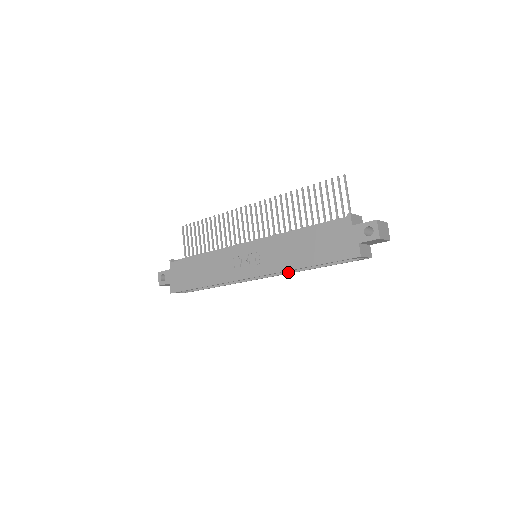
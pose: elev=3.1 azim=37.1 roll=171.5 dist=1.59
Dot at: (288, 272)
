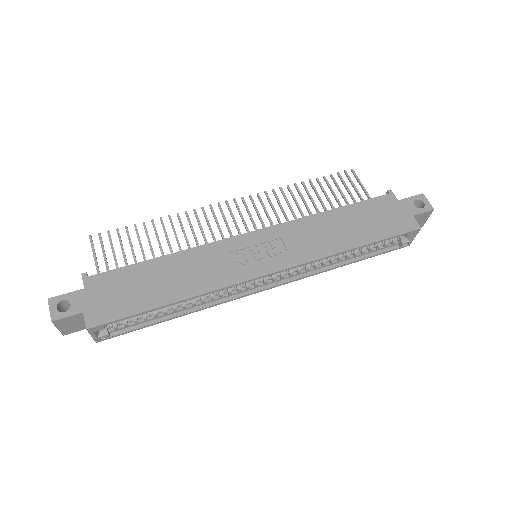
Dot at: (306, 274)
